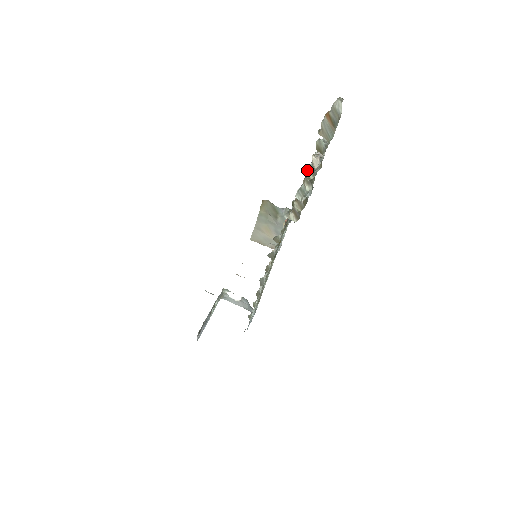
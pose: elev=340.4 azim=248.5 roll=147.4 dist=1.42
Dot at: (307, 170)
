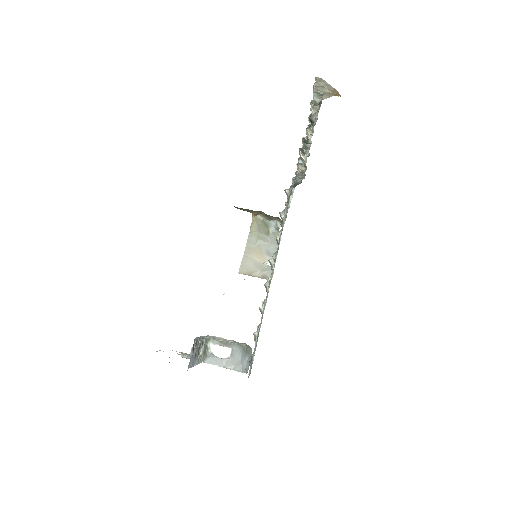
Dot at: (308, 120)
